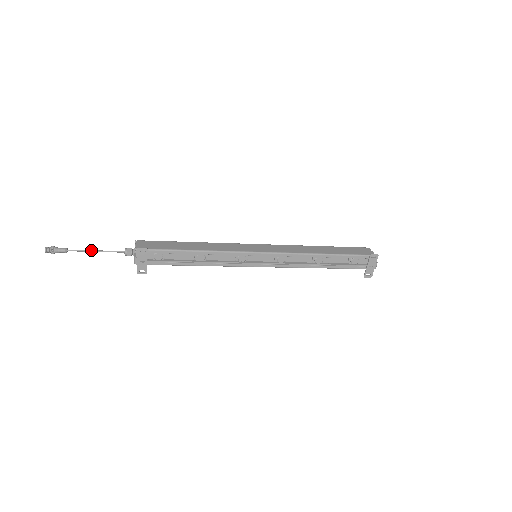
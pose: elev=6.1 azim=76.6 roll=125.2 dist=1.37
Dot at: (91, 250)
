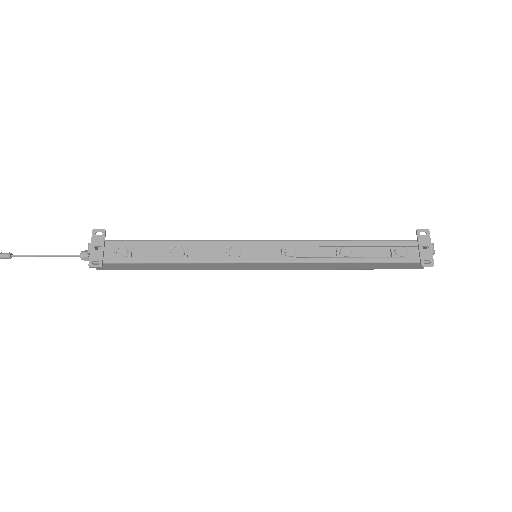
Dot at: occluded
